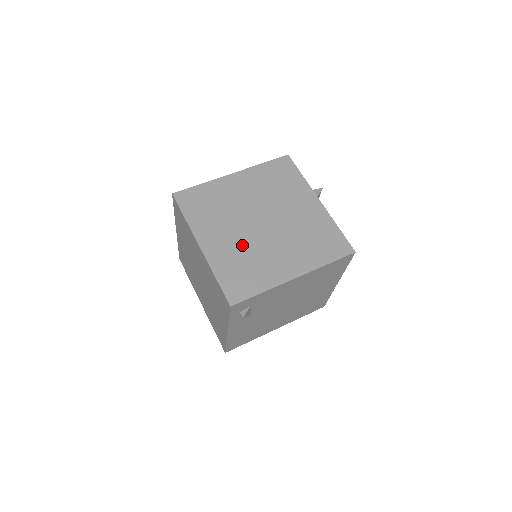
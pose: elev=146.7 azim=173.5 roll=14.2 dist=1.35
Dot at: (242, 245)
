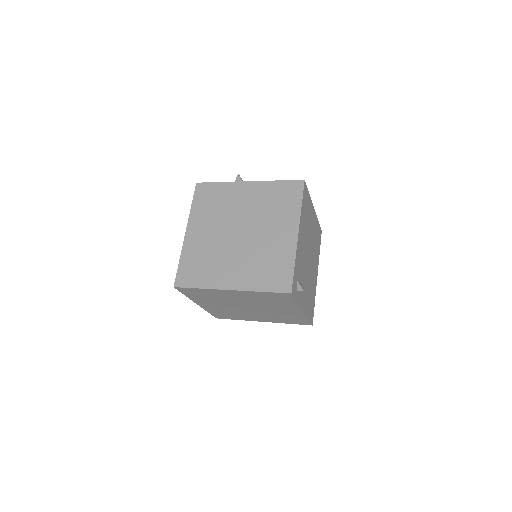
Dot at: (248, 258)
